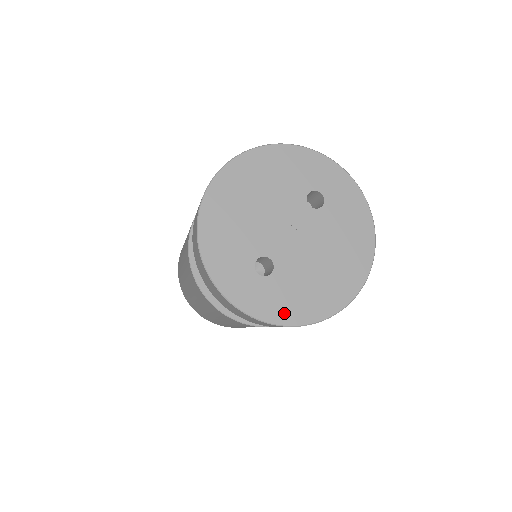
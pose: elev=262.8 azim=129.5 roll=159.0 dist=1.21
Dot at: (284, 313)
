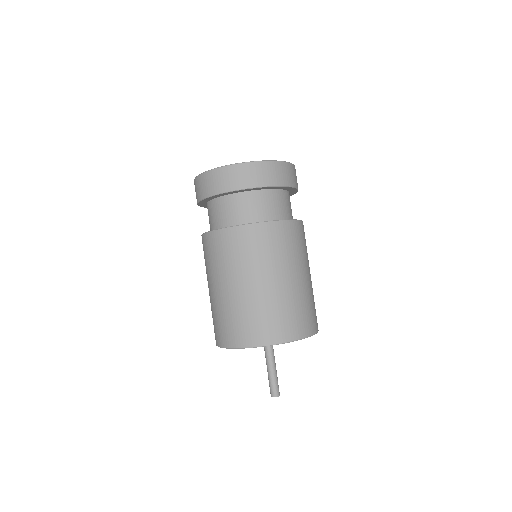
Dot at: occluded
